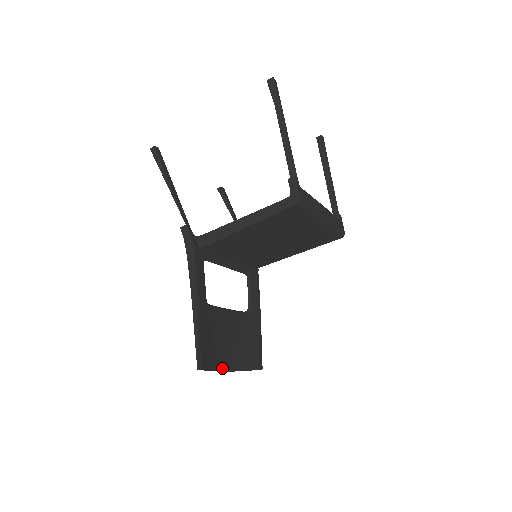
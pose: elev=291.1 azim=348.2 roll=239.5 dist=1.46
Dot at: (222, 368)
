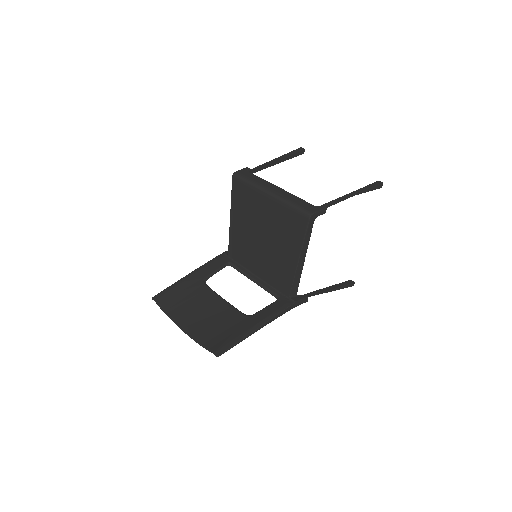
Dot at: (177, 322)
